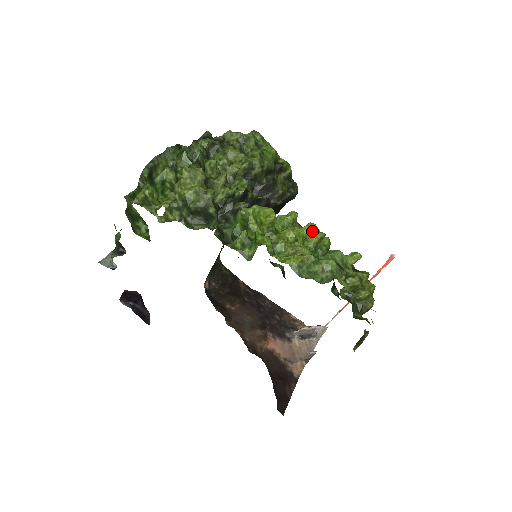
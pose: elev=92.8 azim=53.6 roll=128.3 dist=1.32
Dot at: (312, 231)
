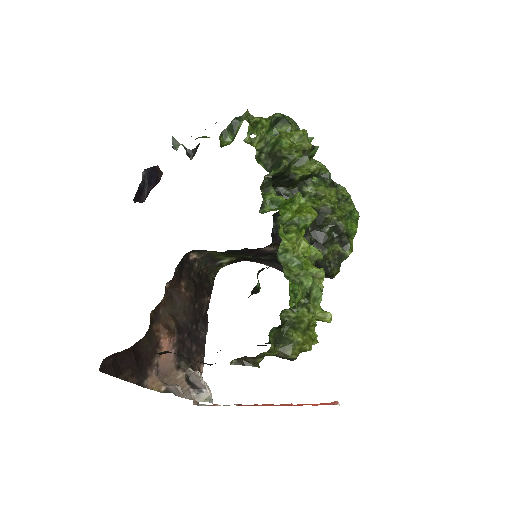
Dot at: (317, 276)
